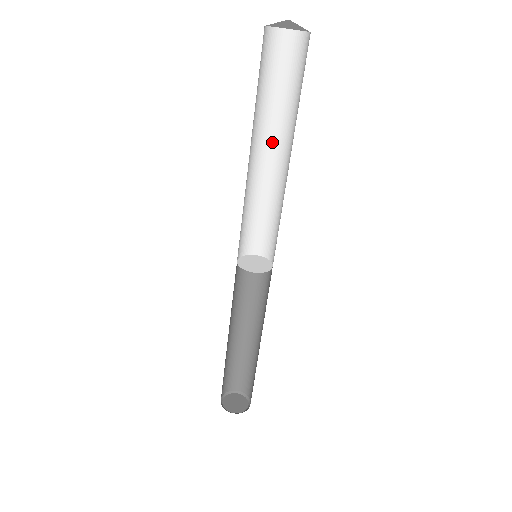
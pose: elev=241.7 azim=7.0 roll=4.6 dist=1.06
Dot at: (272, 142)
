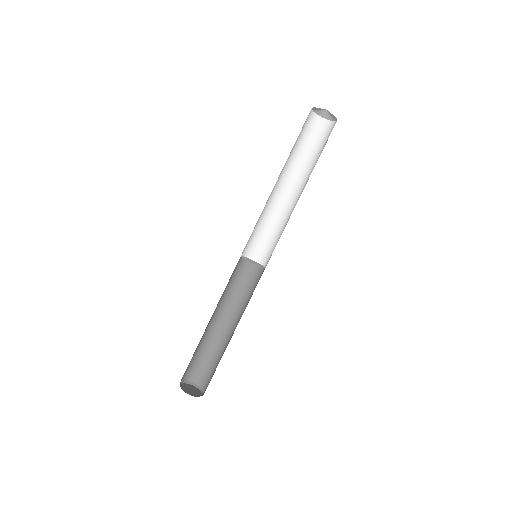
Dot at: (293, 182)
